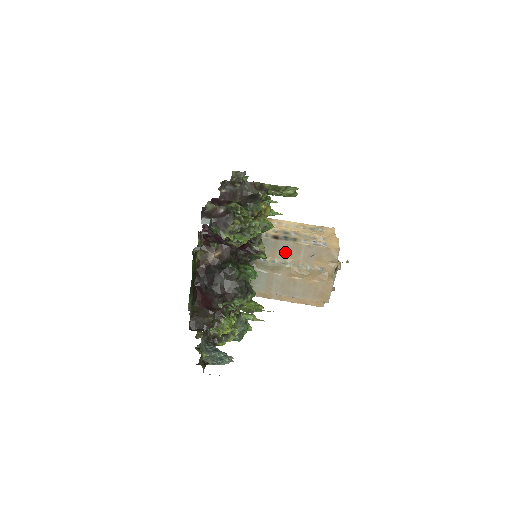
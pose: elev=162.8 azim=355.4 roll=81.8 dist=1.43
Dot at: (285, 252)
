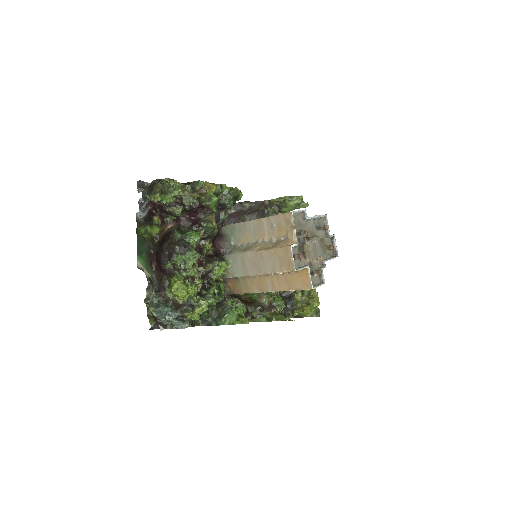
Dot at: (254, 232)
